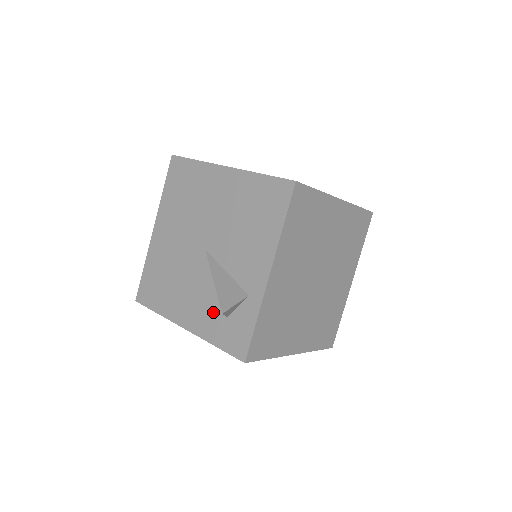
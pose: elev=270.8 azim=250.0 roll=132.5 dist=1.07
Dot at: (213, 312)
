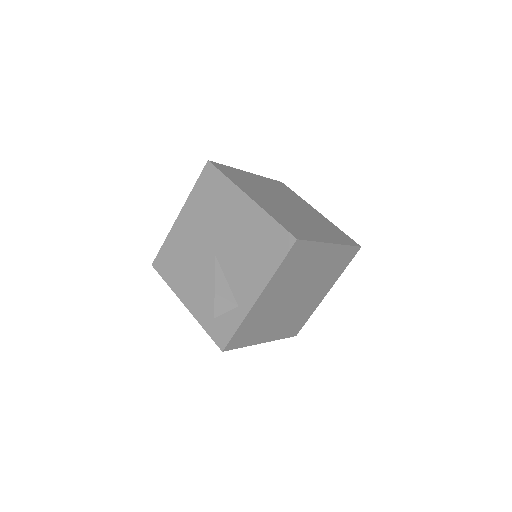
Dot at: (209, 305)
